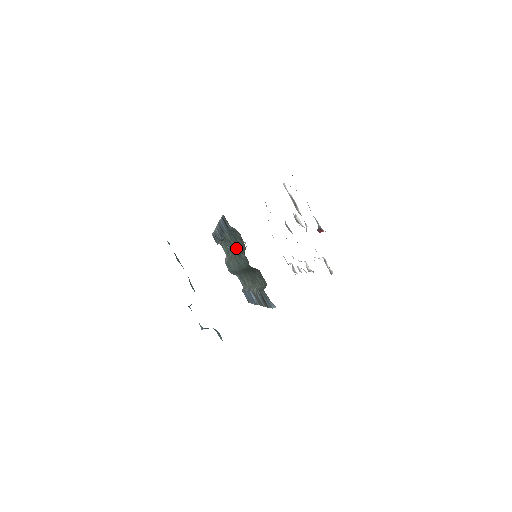
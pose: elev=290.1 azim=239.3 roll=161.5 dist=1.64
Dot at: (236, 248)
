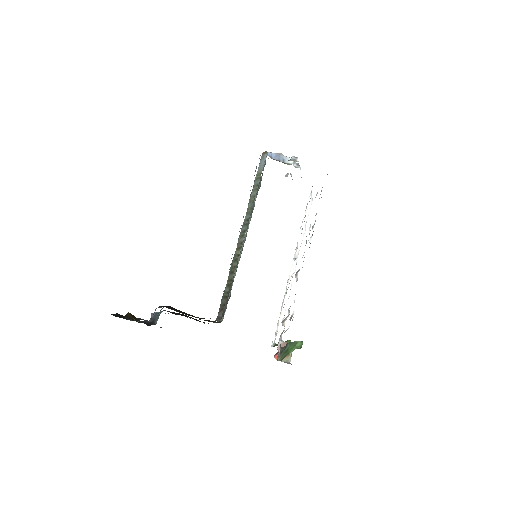
Dot at: occluded
